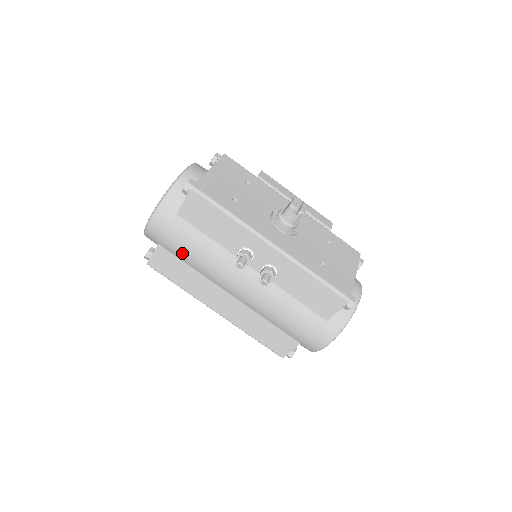
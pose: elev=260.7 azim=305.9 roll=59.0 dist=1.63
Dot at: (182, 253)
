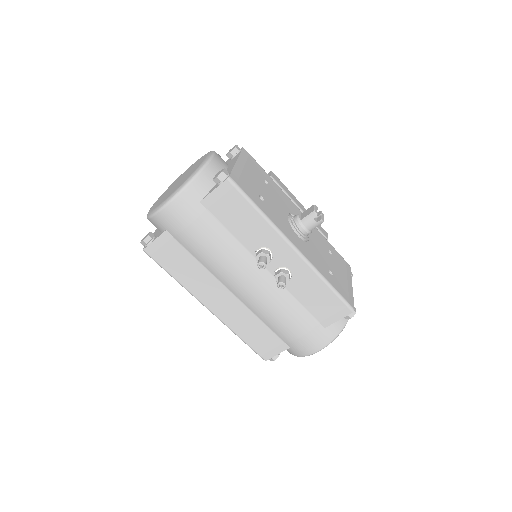
Dot at: (193, 244)
